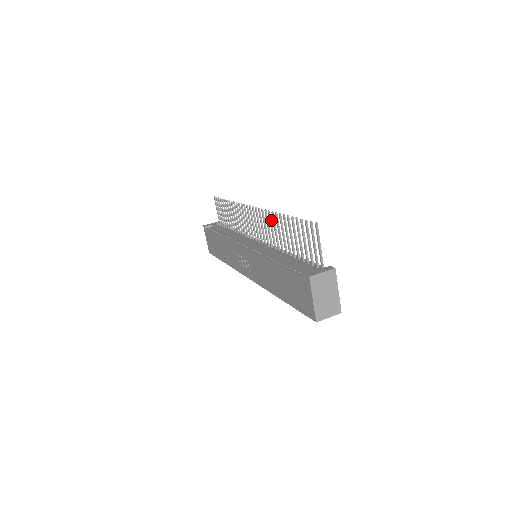
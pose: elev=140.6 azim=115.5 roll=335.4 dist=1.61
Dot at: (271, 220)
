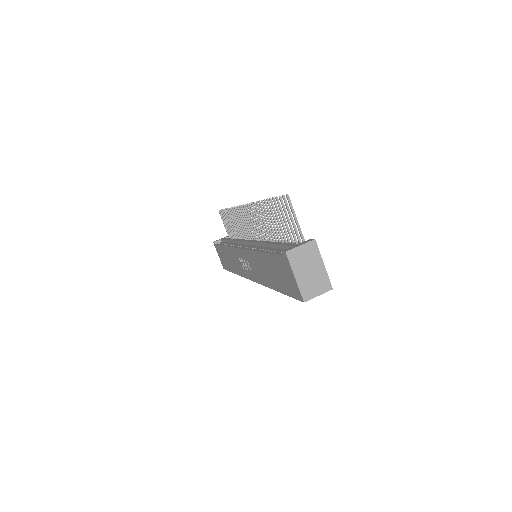
Dot at: (258, 211)
